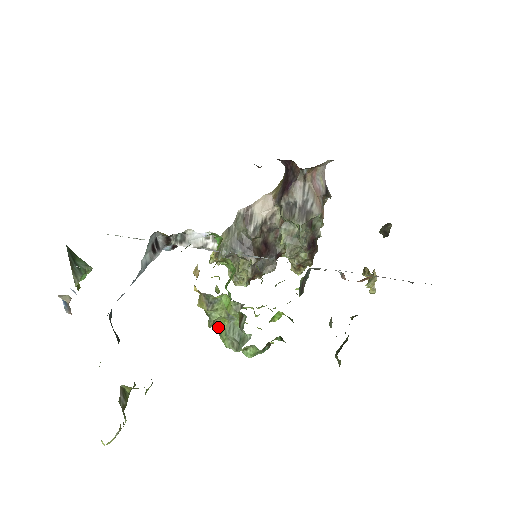
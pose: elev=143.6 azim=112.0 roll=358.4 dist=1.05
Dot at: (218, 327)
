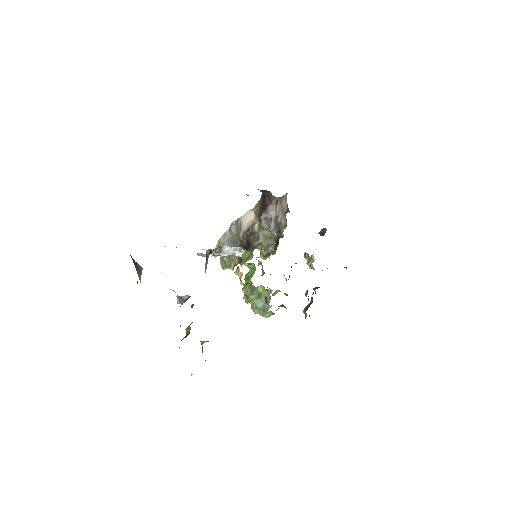
Dot at: (250, 303)
